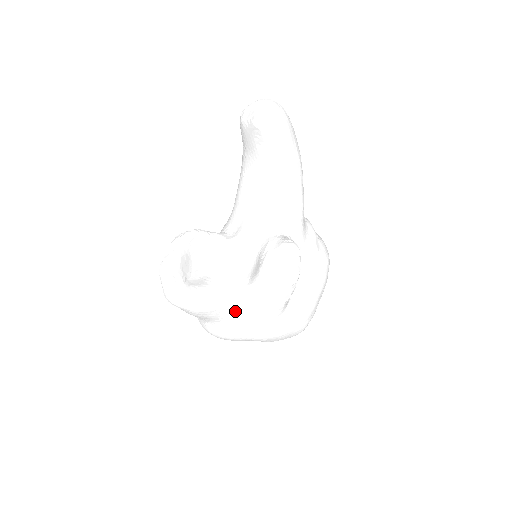
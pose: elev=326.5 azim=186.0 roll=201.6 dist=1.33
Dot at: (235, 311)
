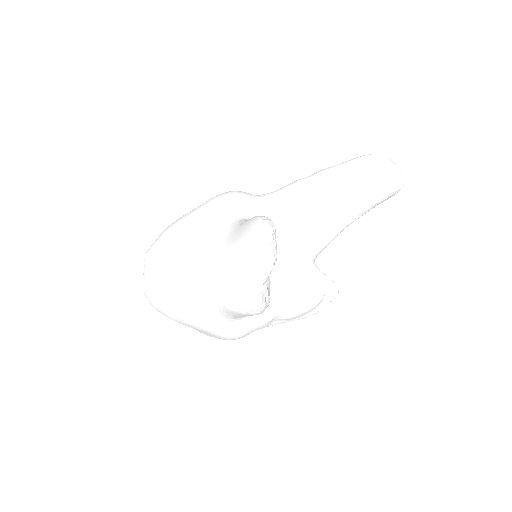
Dot at: occluded
